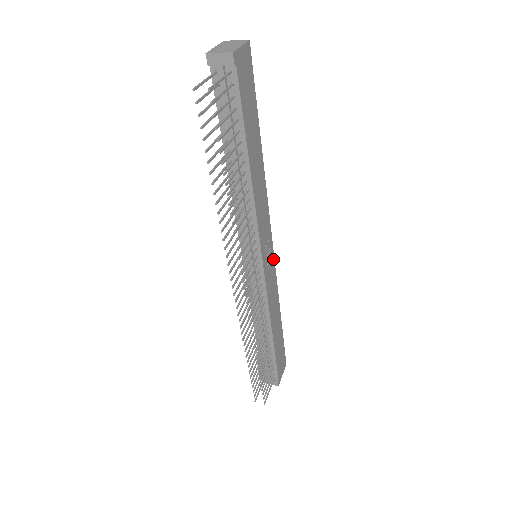
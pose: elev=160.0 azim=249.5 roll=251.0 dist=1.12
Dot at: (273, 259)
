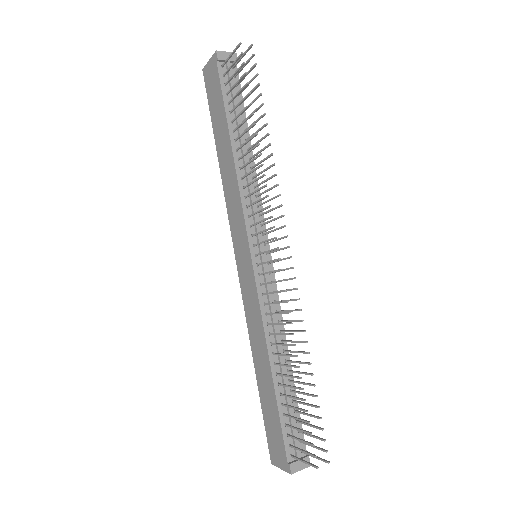
Dot at: occluded
